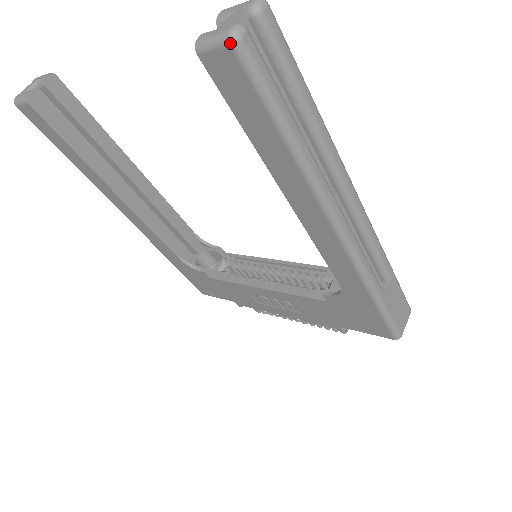
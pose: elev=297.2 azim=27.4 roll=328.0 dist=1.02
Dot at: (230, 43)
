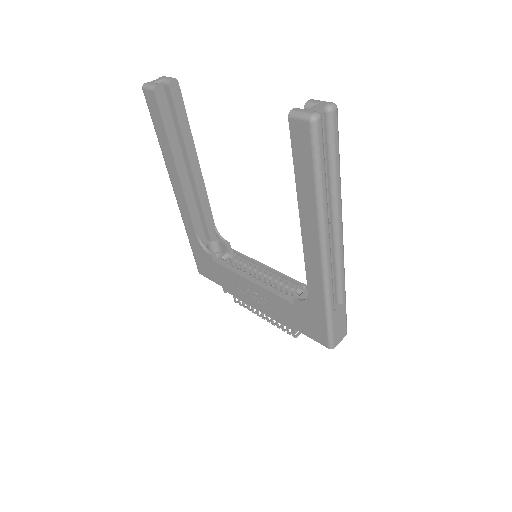
Dot at: (310, 121)
